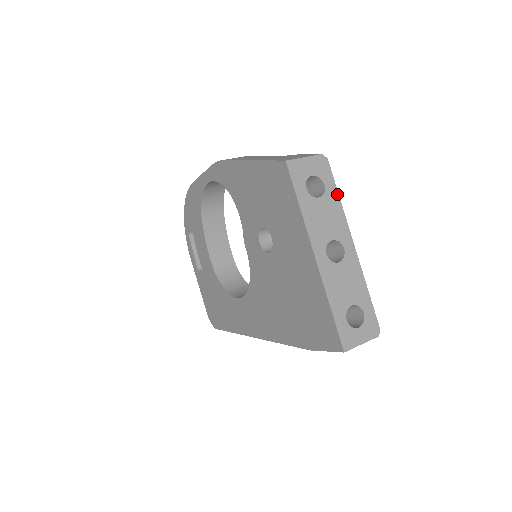
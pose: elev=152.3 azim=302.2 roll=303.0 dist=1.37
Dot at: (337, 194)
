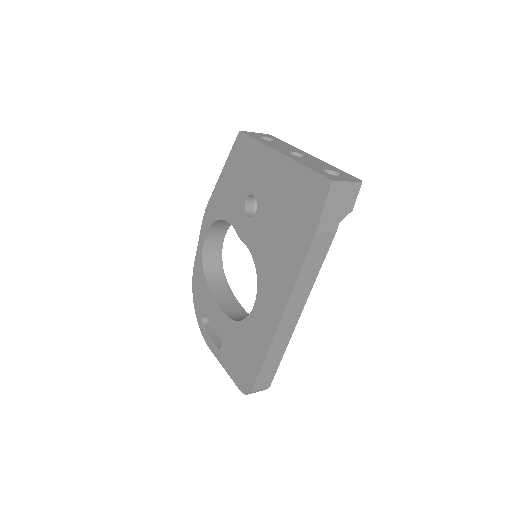
Dot at: (286, 143)
